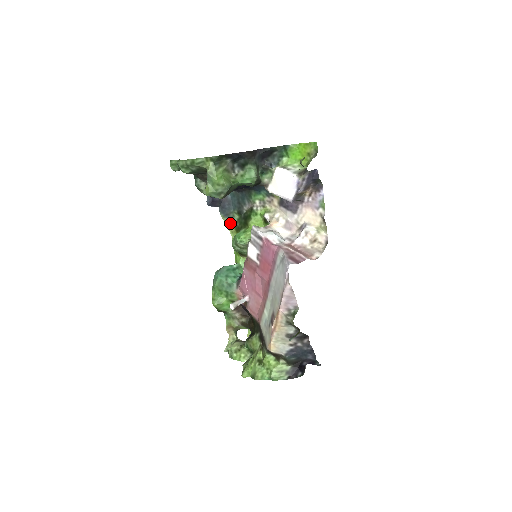
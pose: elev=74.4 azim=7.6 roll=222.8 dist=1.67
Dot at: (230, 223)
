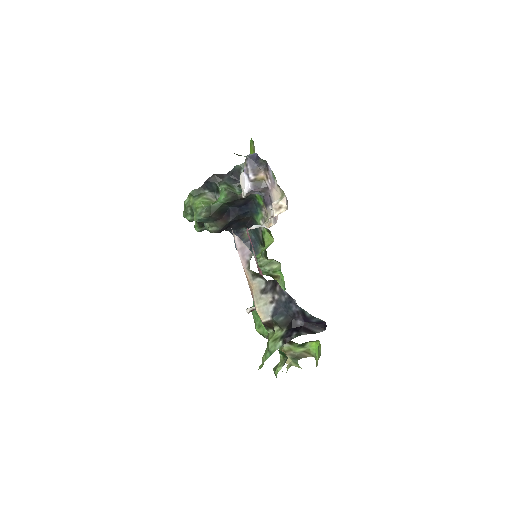
Dot at: occluded
